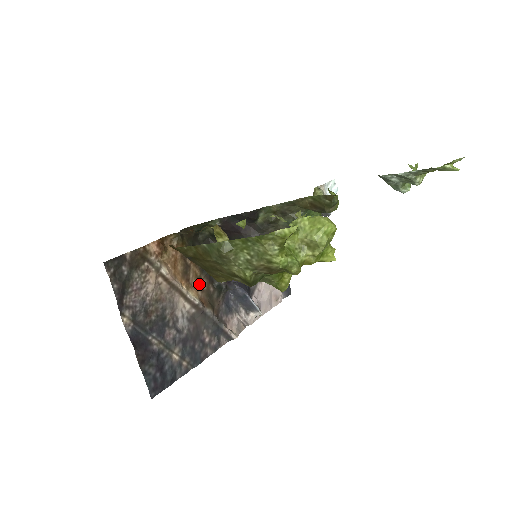
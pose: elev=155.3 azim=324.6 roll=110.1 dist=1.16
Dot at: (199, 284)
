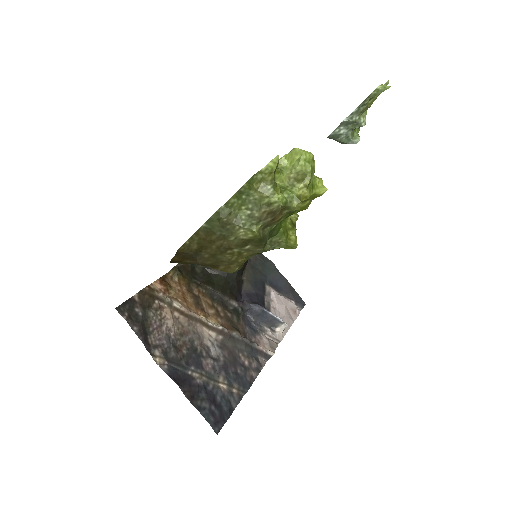
Dot at: (215, 312)
